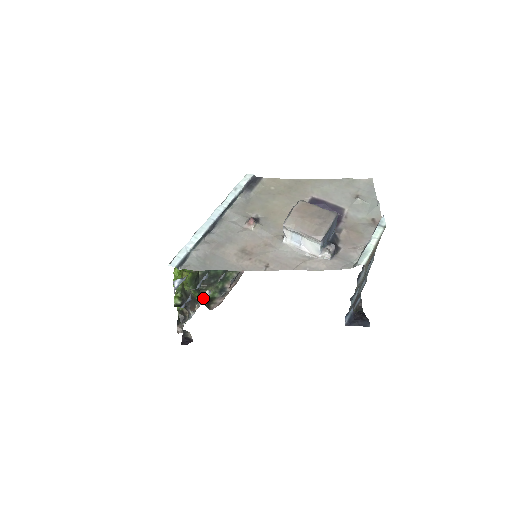
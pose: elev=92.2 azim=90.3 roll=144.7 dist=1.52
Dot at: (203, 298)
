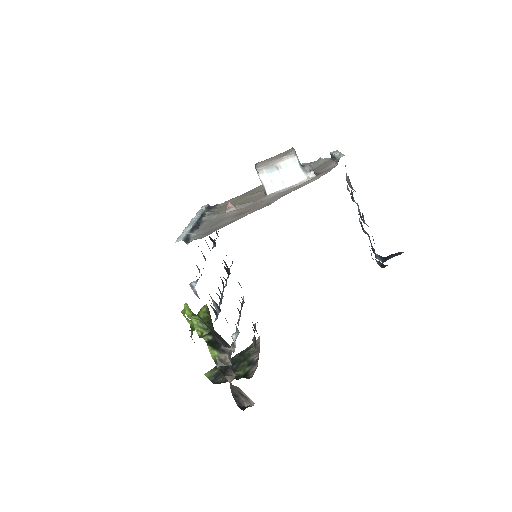
Dot at: occluded
